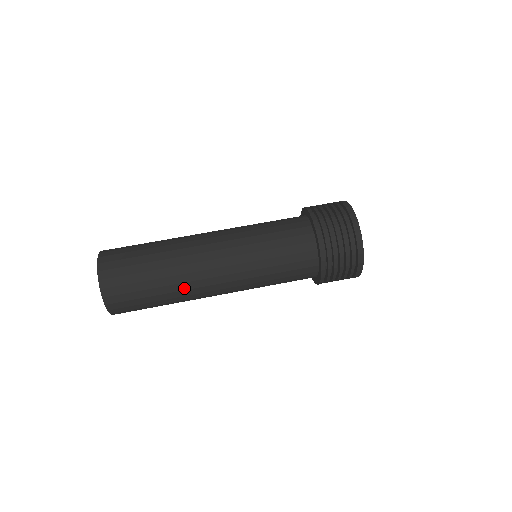
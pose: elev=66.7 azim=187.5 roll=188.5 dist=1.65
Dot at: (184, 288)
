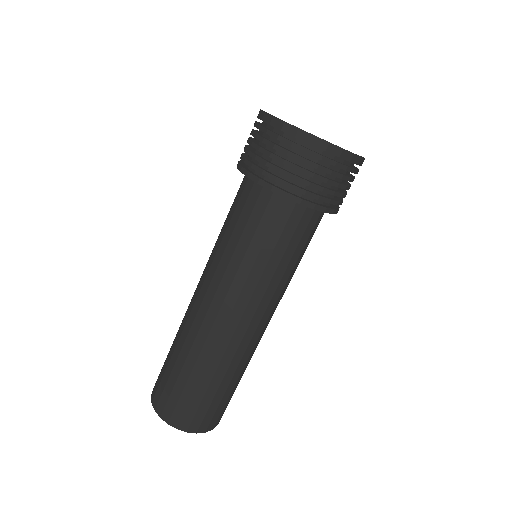
Dot at: (229, 360)
